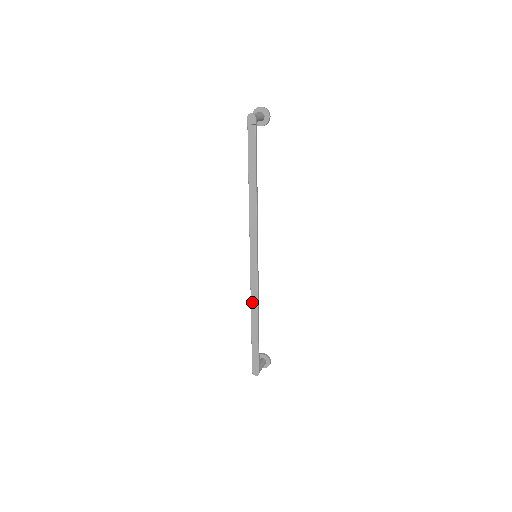
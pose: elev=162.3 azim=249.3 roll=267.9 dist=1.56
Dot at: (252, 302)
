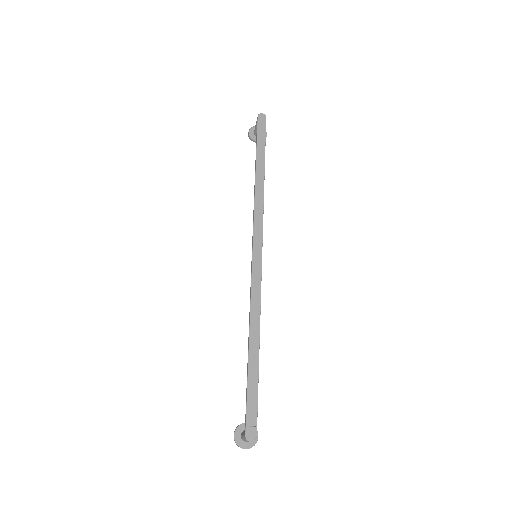
Dot at: (252, 312)
